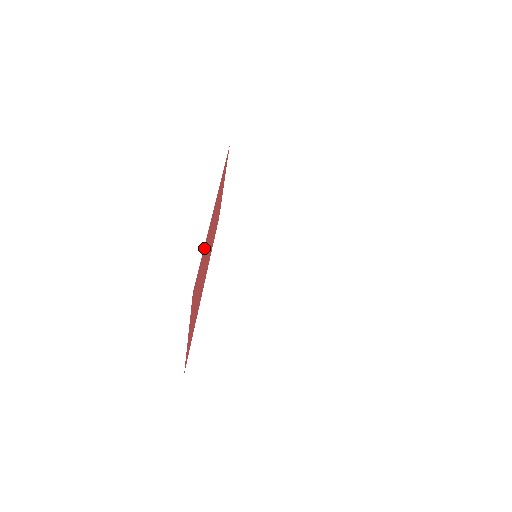
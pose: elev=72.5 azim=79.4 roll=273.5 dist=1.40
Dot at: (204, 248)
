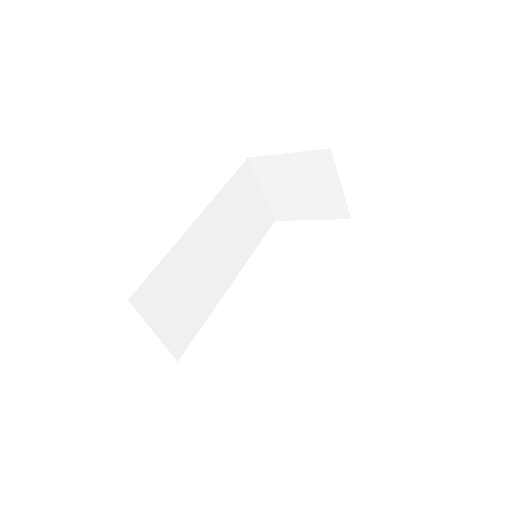
Dot at: occluded
